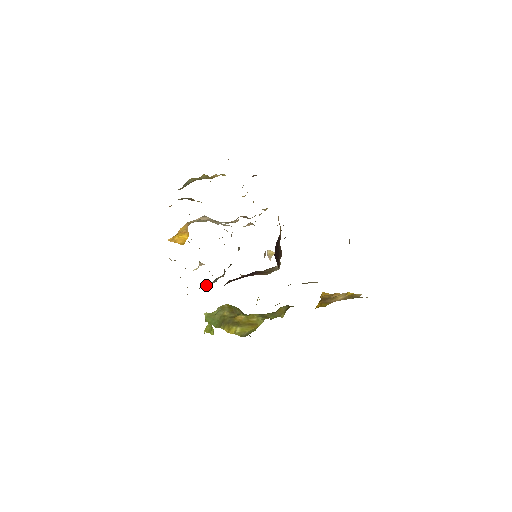
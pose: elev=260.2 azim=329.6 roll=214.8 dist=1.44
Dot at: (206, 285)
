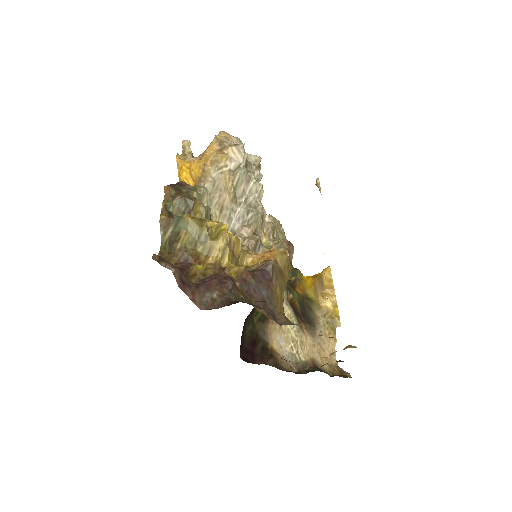
Dot at: occluded
